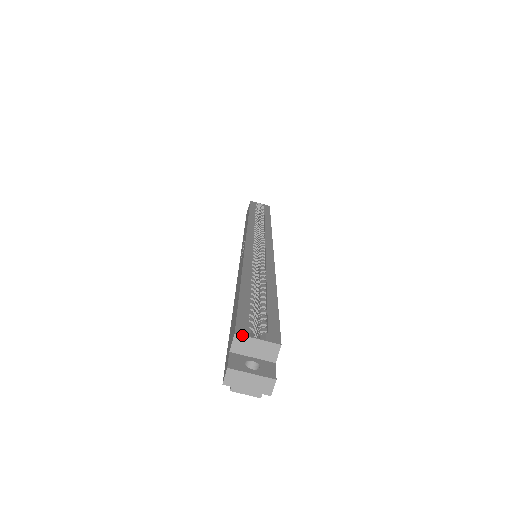
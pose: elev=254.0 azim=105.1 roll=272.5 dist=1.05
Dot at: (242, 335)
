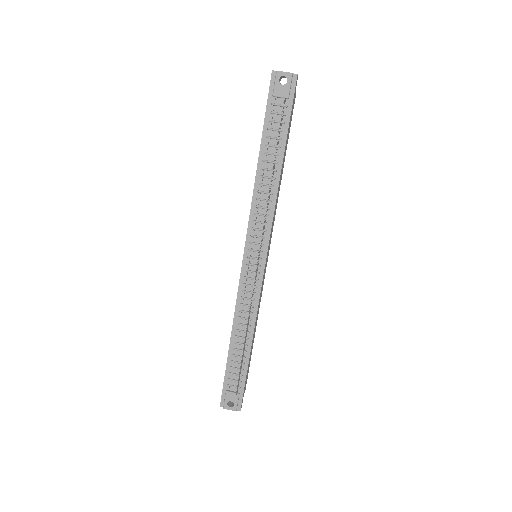
Dot at: occluded
